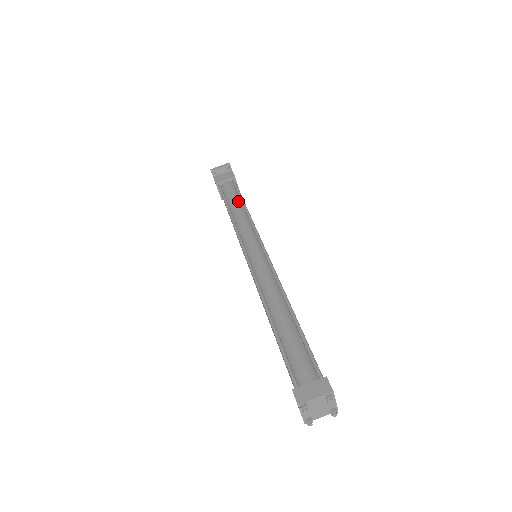
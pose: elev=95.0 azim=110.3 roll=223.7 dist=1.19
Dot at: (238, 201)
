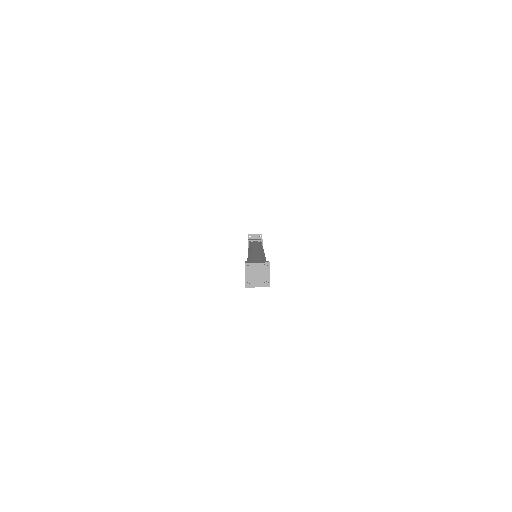
Dot at: (258, 243)
